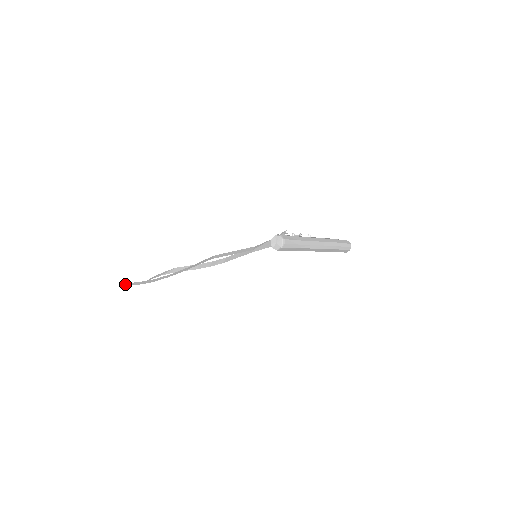
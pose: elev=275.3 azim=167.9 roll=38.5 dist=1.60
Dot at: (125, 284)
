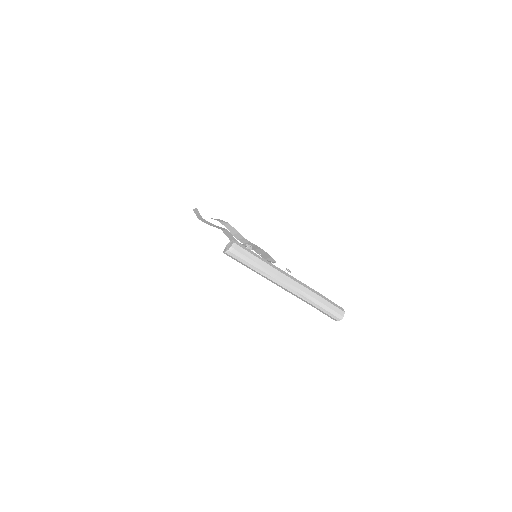
Dot at: (196, 208)
